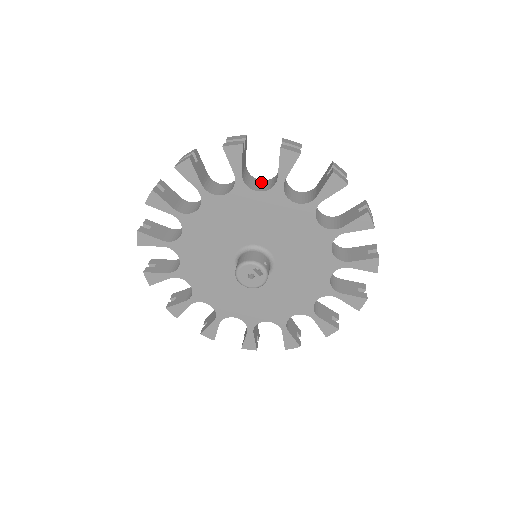
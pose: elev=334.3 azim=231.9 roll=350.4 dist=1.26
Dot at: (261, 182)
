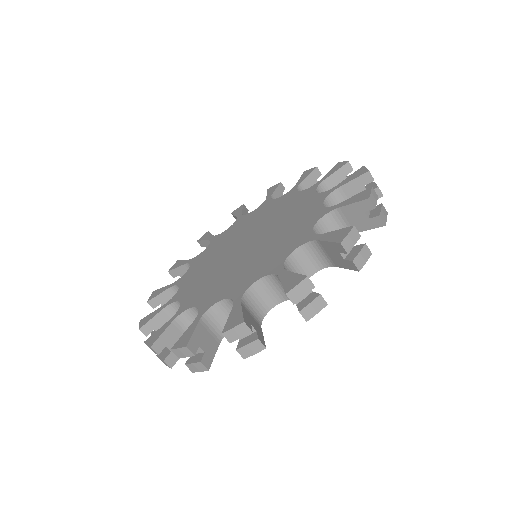
Dot at: (318, 230)
